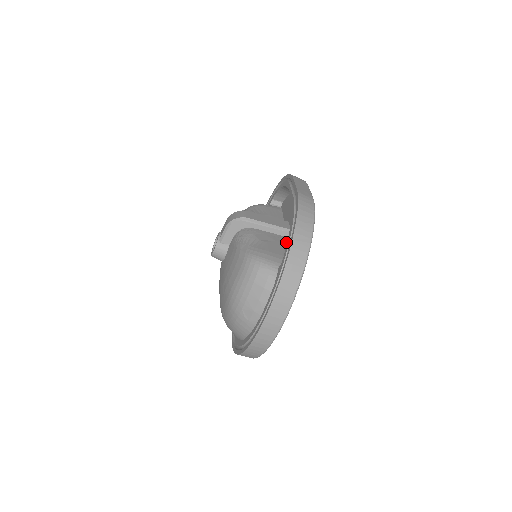
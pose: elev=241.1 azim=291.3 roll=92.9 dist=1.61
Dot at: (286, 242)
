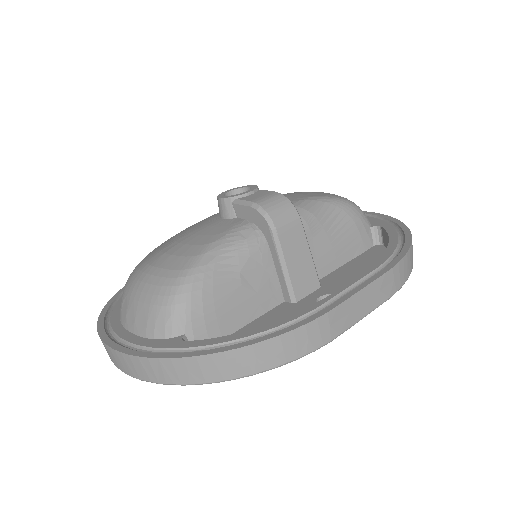
Dot at: (267, 307)
